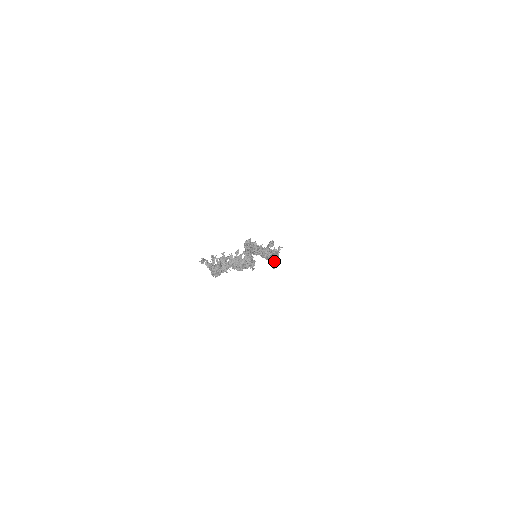
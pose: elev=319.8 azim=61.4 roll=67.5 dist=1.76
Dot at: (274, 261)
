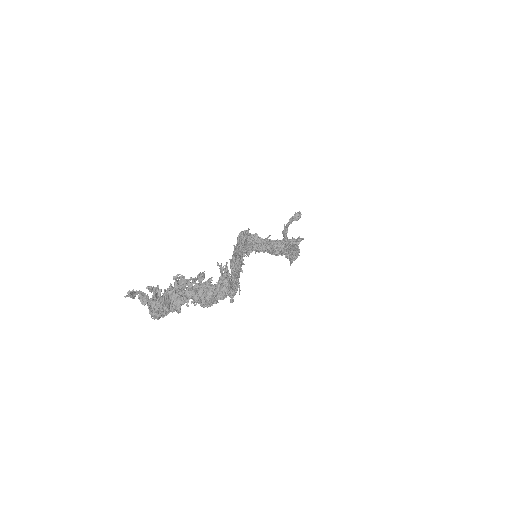
Dot at: (290, 256)
